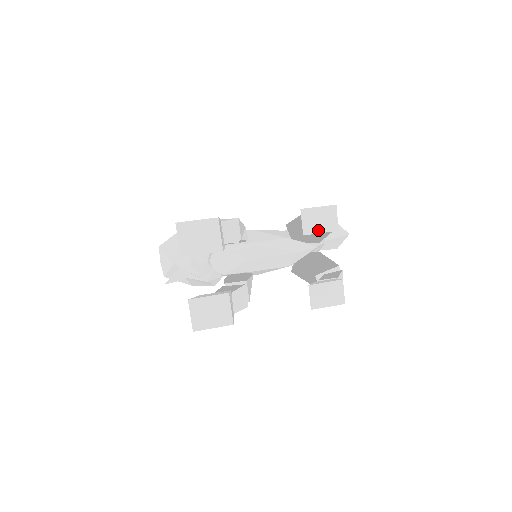
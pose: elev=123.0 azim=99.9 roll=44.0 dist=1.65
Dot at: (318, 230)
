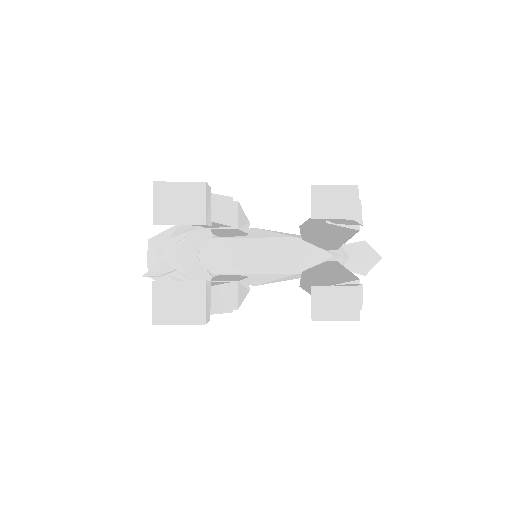
Dot at: (331, 215)
